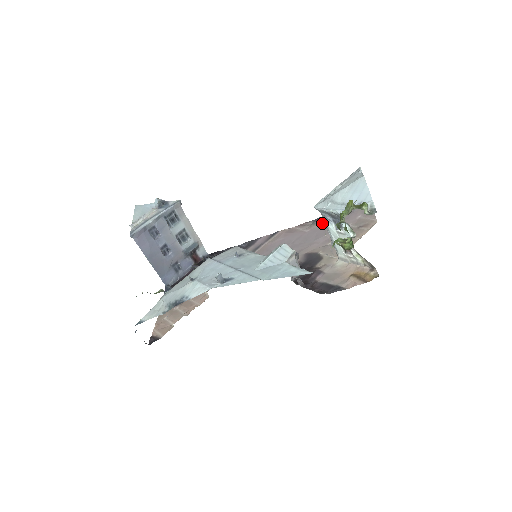
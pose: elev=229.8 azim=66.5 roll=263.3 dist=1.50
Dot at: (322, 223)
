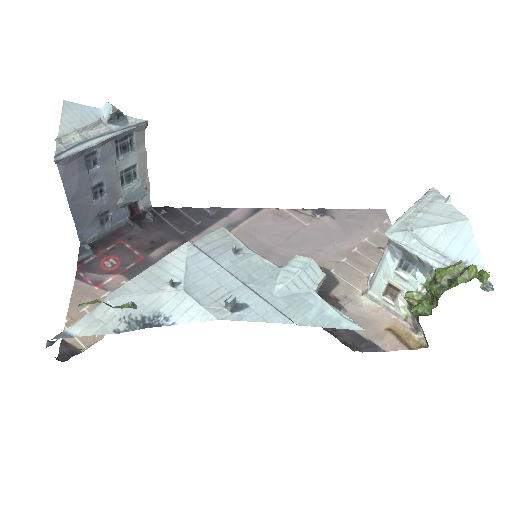
Dot at: (326, 220)
